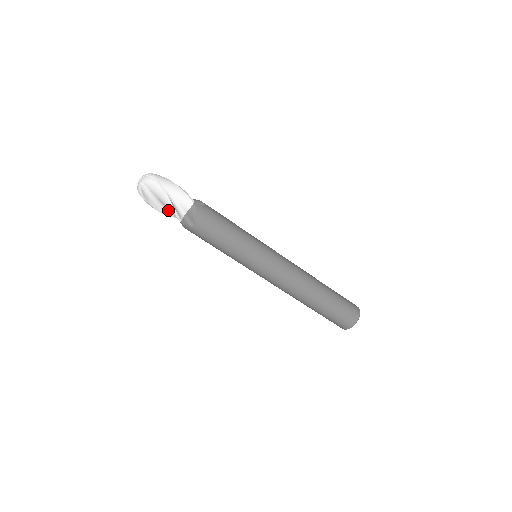
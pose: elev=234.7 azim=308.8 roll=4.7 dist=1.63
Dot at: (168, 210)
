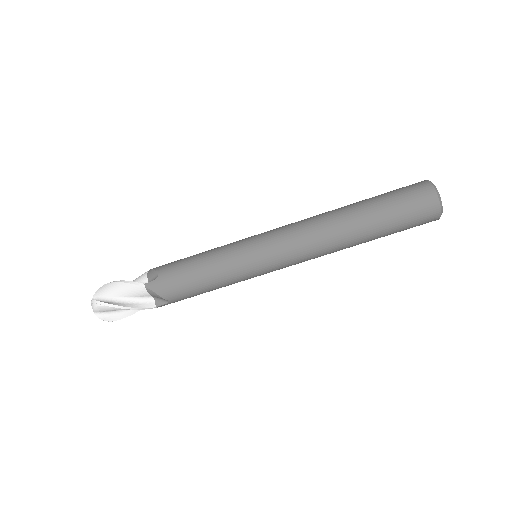
Dot at: (135, 303)
